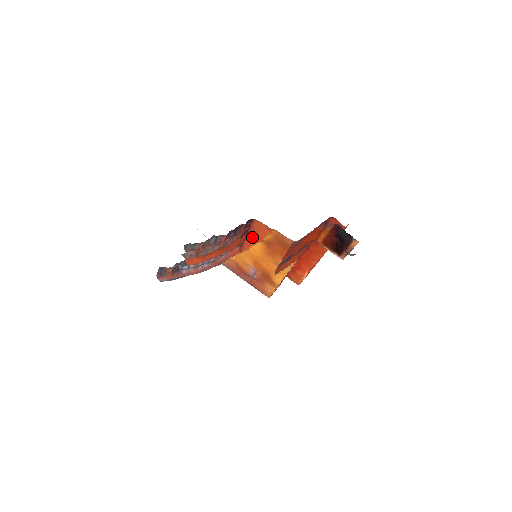
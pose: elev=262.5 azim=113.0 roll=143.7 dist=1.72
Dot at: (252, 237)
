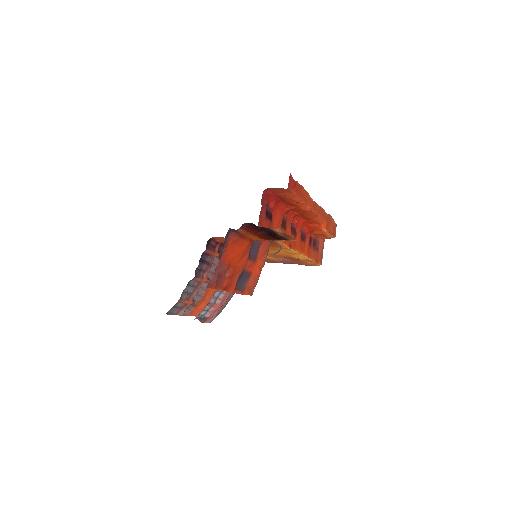
Dot at: occluded
